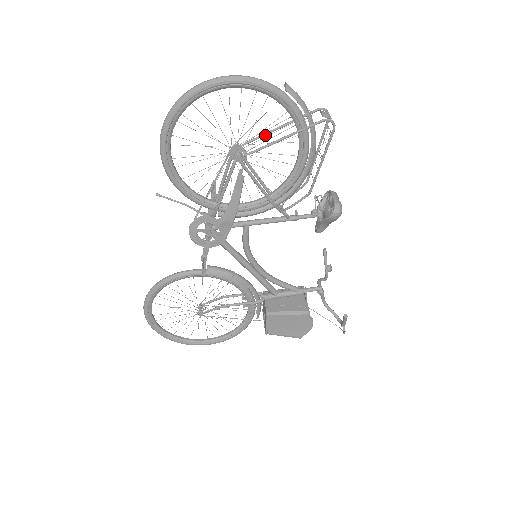
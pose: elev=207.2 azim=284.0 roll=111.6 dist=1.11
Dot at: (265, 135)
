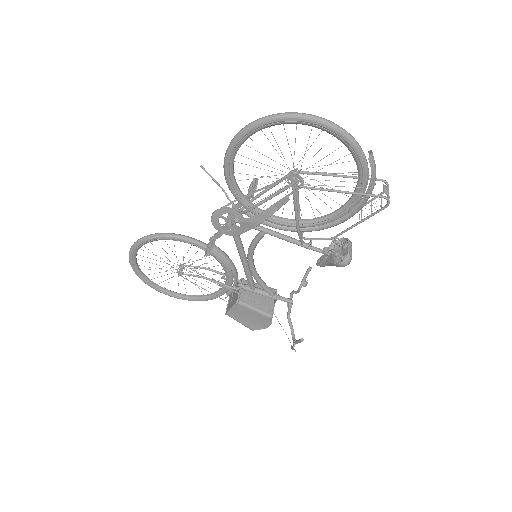
Dot at: (326, 175)
